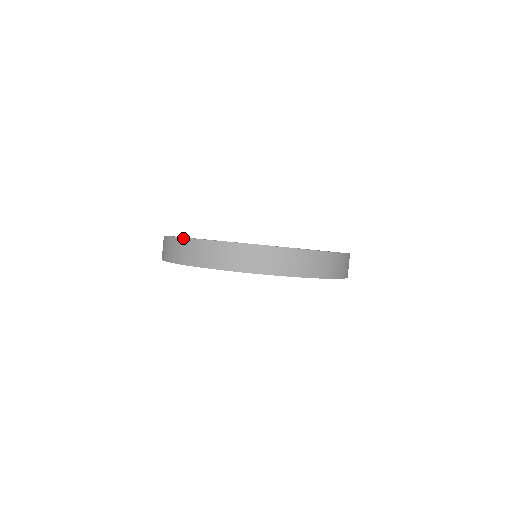
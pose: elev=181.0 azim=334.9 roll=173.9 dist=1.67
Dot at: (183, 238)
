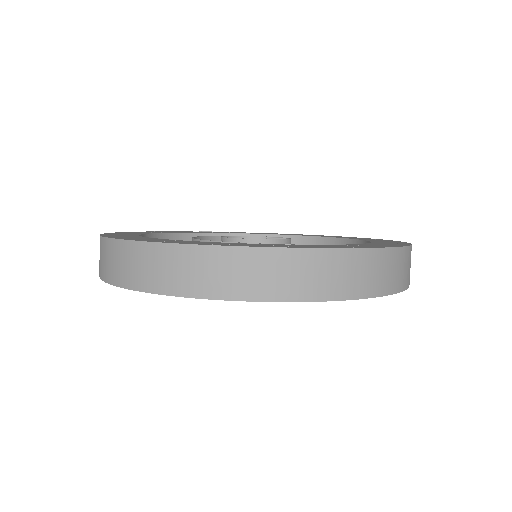
Dot at: occluded
